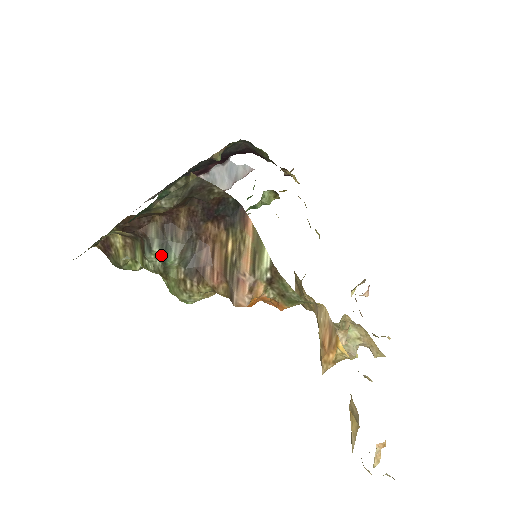
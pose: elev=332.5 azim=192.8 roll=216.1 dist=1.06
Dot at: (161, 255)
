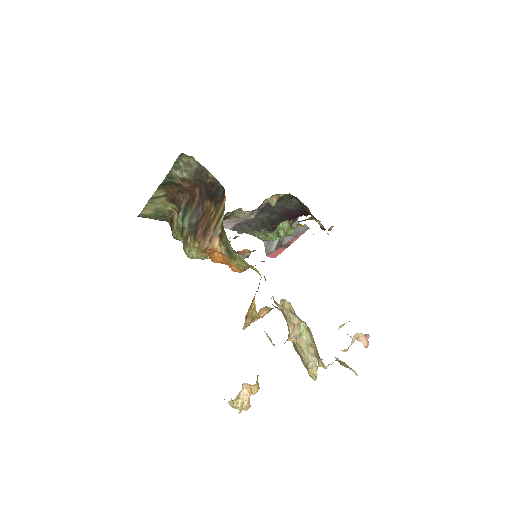
Dot at: (182, 218)
